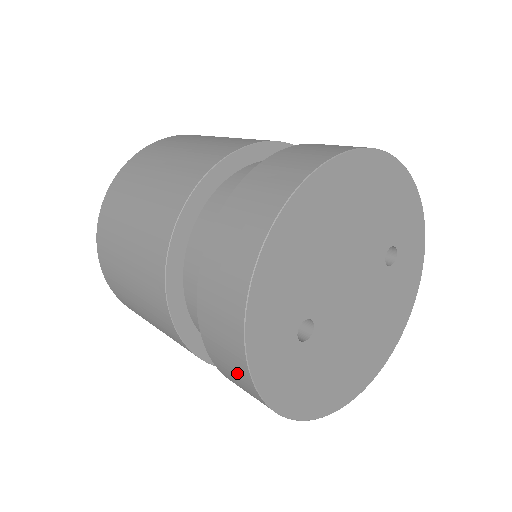
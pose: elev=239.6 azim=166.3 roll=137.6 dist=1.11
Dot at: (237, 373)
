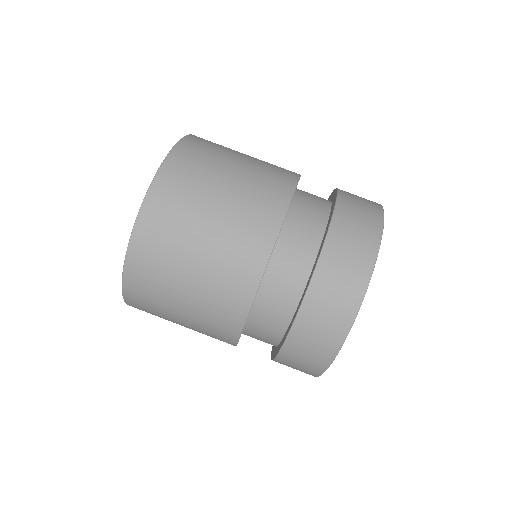
Dot at: (311, 364)
